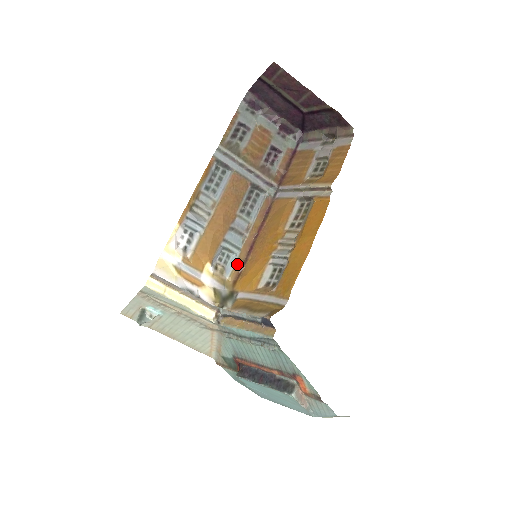
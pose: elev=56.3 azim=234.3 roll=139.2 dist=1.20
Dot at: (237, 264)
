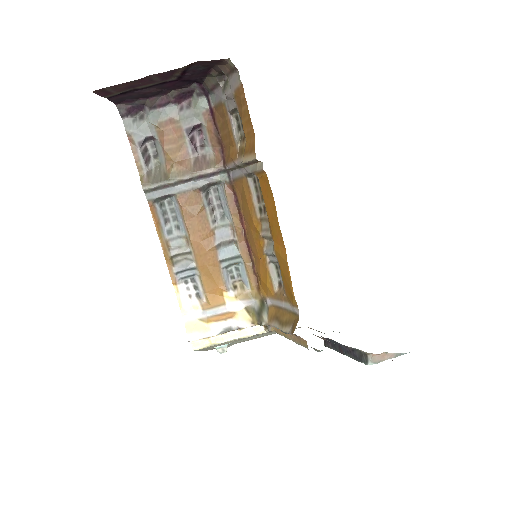
Dot at: (248, 272)
